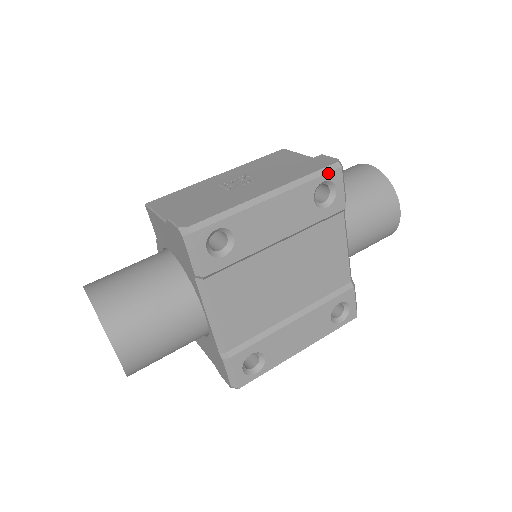
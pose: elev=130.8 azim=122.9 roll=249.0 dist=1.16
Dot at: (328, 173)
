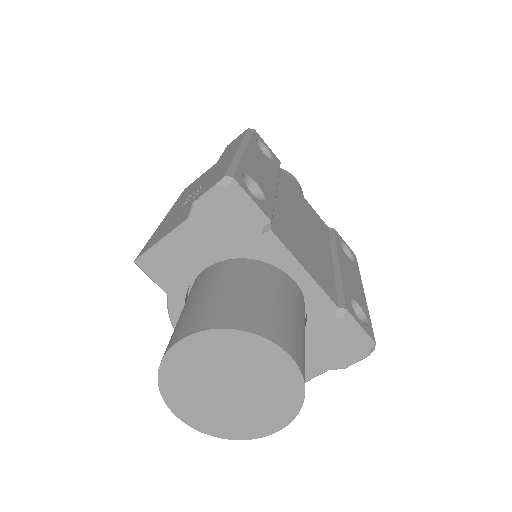
Dot at: (253, 133)
